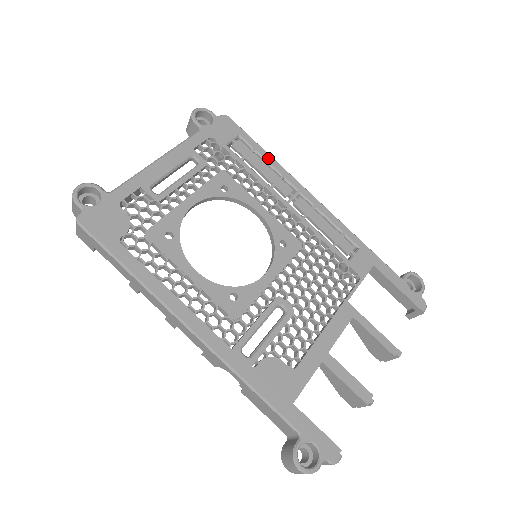
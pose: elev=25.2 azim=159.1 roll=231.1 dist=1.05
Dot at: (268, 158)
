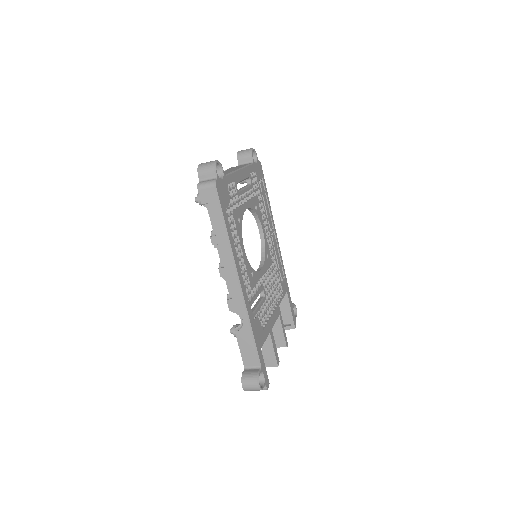
Dot at: (269, 201)
